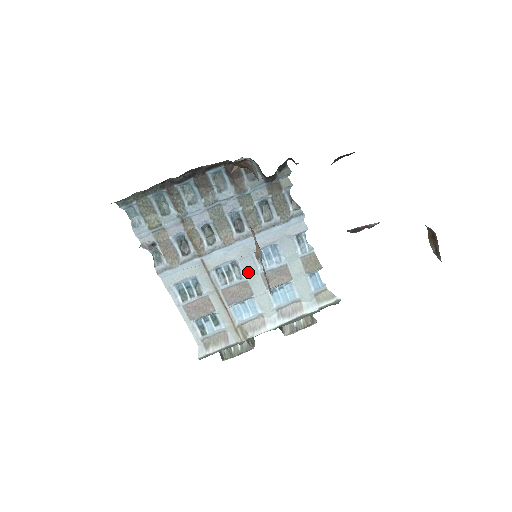
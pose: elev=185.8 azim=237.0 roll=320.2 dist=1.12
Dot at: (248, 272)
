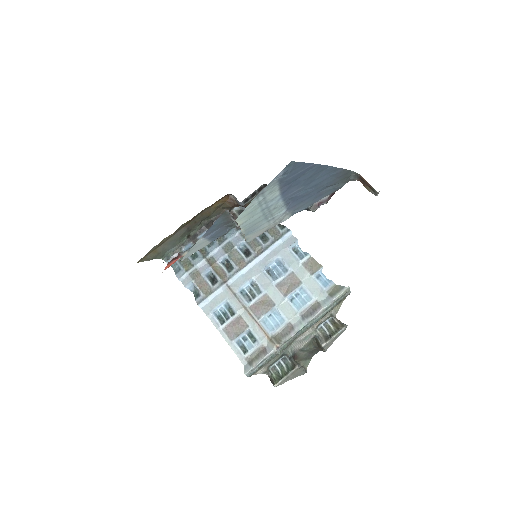
Dot at: (265, 286)
